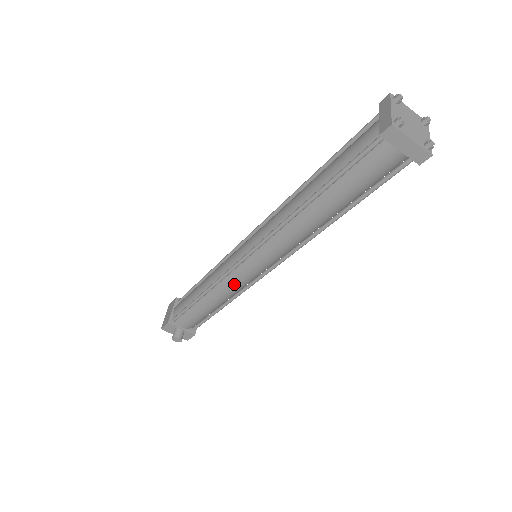
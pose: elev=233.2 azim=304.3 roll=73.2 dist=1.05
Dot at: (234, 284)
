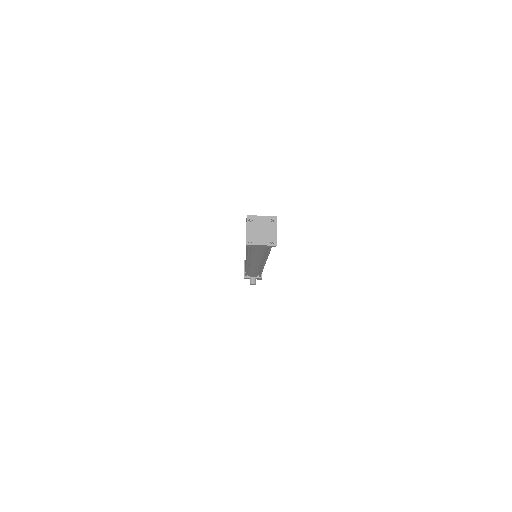
Dot at: occluded
